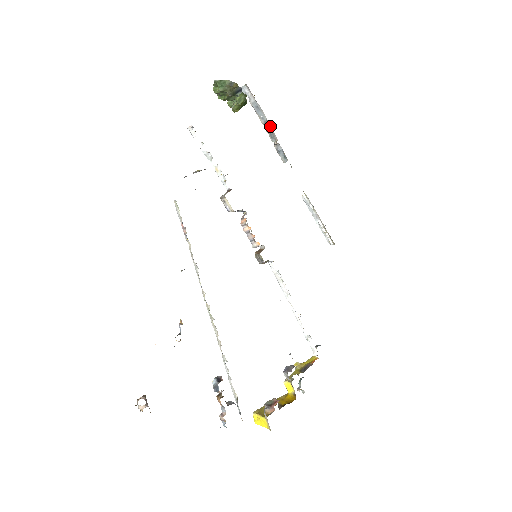
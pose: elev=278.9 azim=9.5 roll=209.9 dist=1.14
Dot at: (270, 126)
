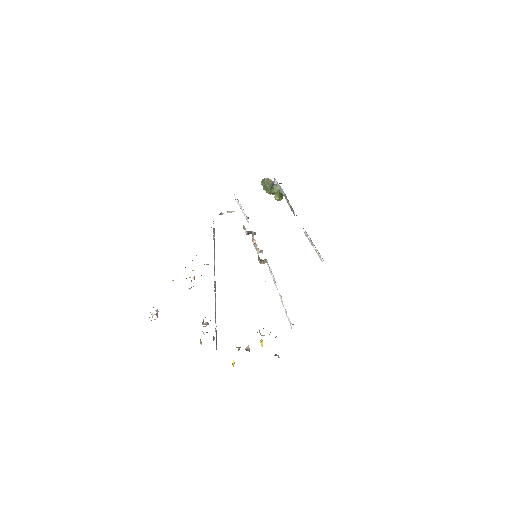
Dot at: occluded
